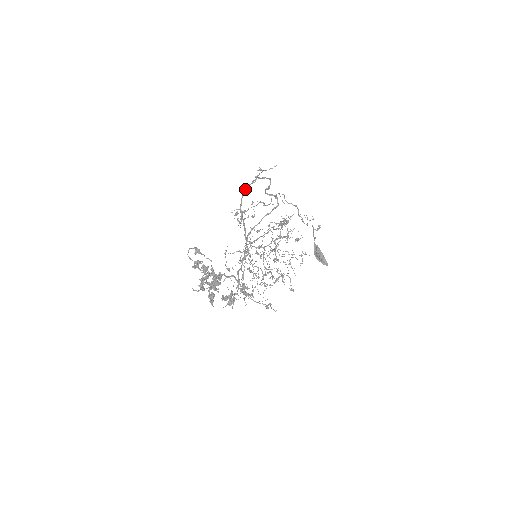
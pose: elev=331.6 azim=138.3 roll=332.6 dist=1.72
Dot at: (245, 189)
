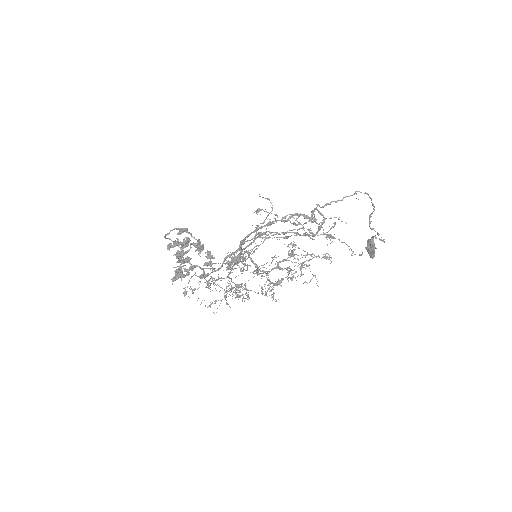
Dot at: (261, 227)
